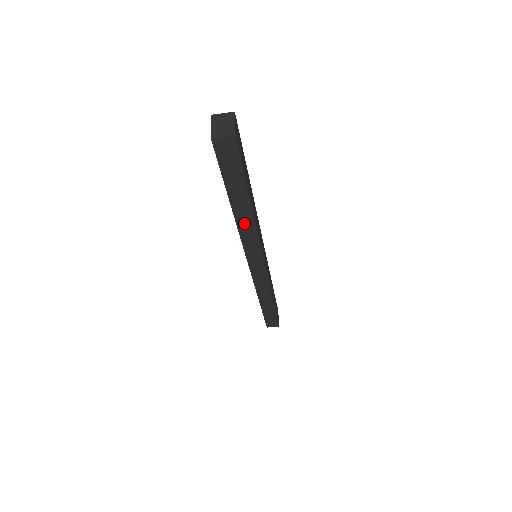
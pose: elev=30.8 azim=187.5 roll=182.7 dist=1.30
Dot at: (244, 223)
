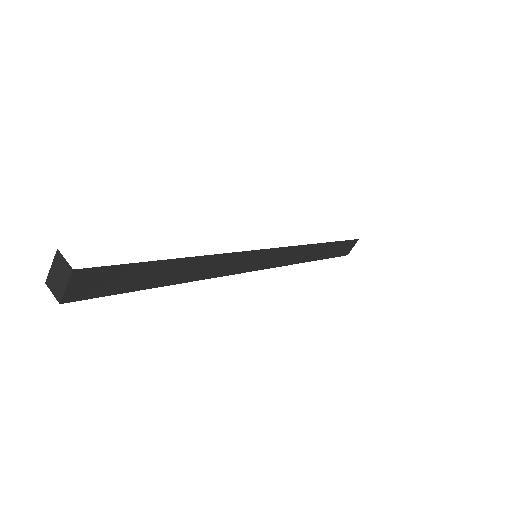
Dot at: occluded
